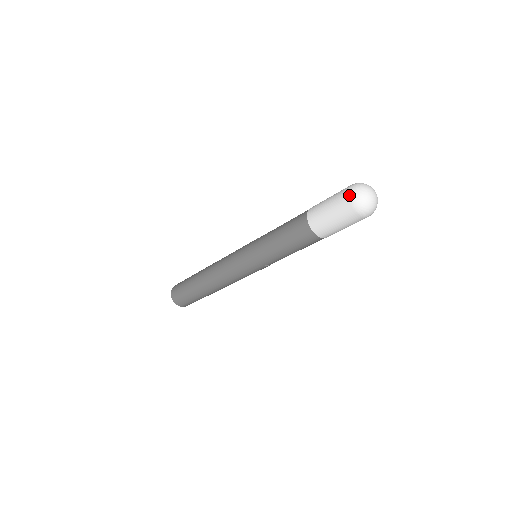
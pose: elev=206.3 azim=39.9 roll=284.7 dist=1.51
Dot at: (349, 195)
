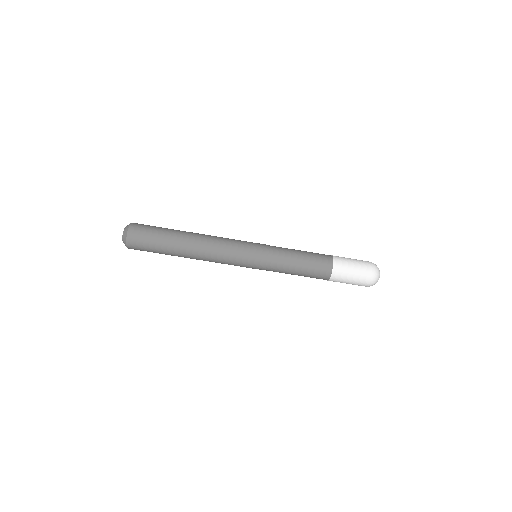
Dot at: occluded
